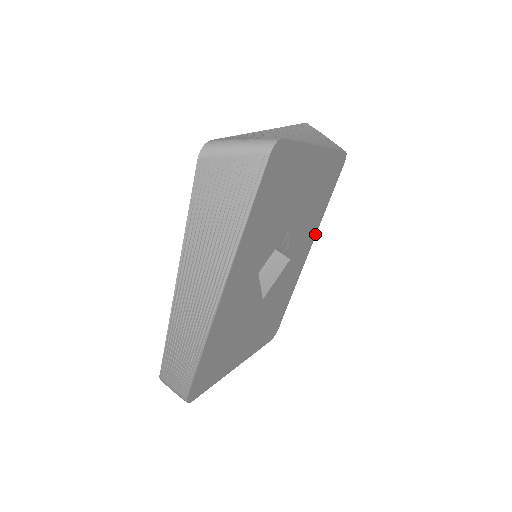
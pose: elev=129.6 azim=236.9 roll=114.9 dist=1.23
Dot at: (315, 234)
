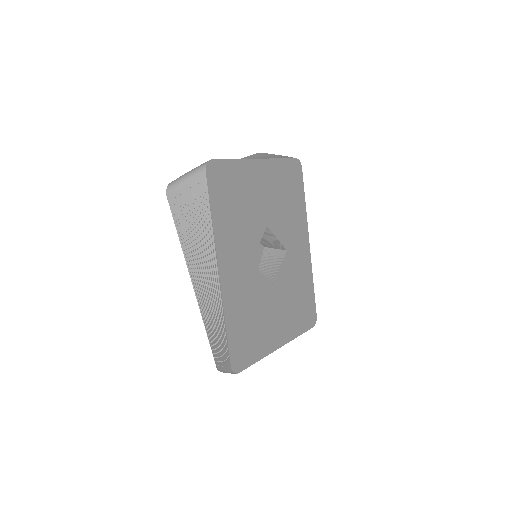
Dot at: (307, 228)
